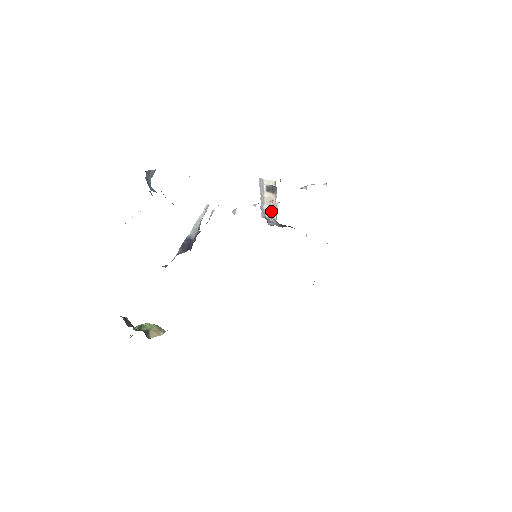
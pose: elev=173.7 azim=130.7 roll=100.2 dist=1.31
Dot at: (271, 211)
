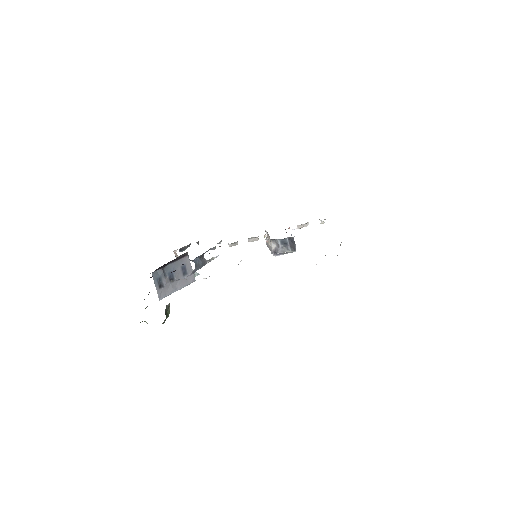
Dot at: (271, 243)
